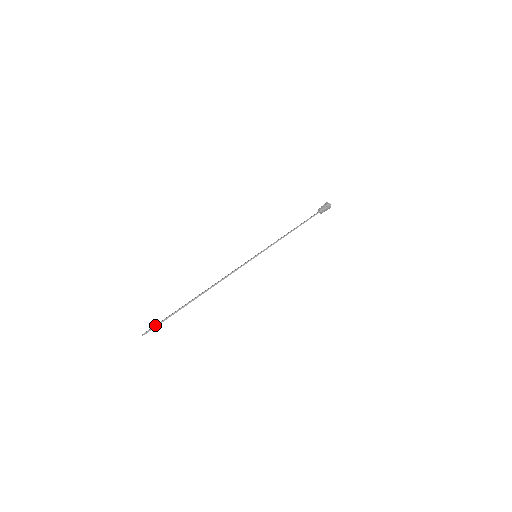
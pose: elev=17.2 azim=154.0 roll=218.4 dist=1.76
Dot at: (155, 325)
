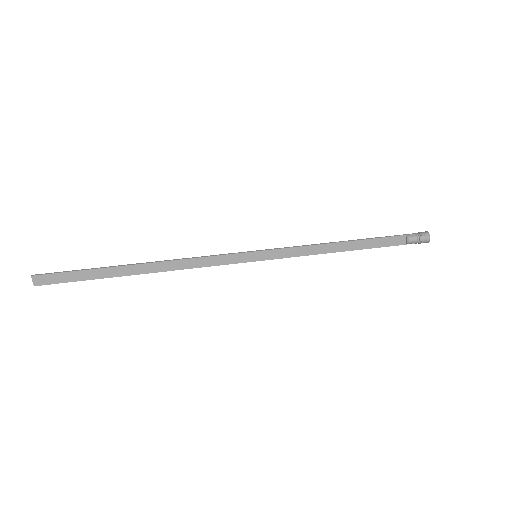
Dot at: occluded
